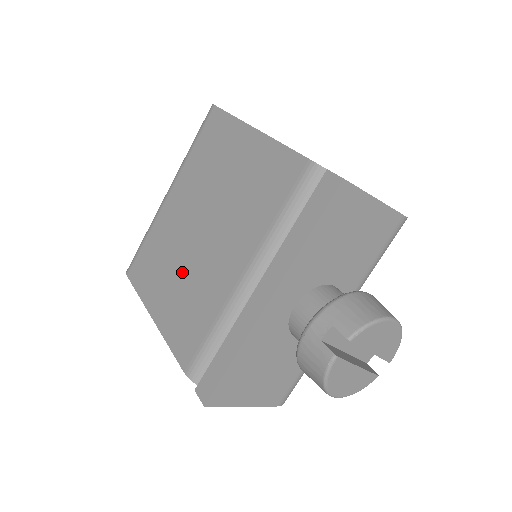
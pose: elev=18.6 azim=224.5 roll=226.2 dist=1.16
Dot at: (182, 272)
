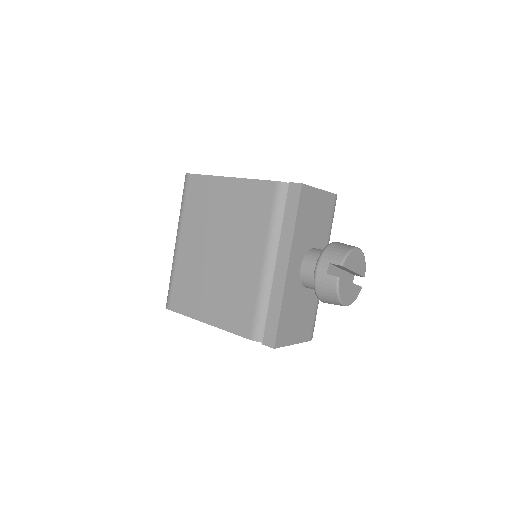
Dot at: (216, 283)
